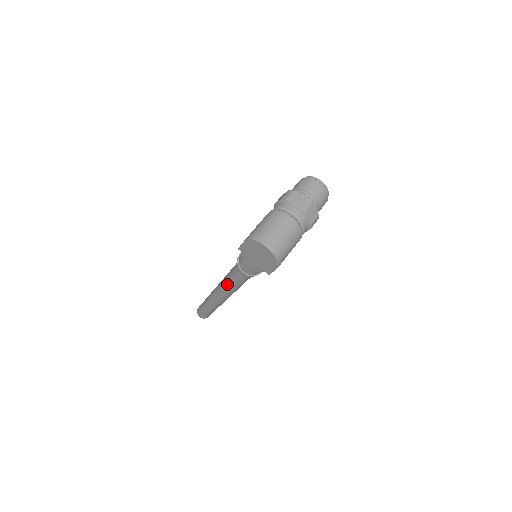
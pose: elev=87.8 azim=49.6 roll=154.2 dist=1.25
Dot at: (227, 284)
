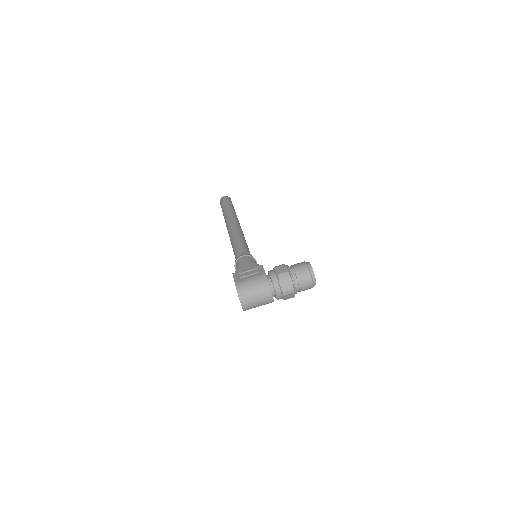
Dot at: (232, 244)
